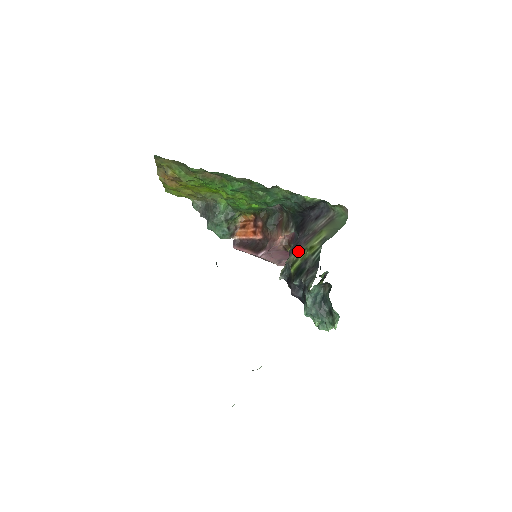
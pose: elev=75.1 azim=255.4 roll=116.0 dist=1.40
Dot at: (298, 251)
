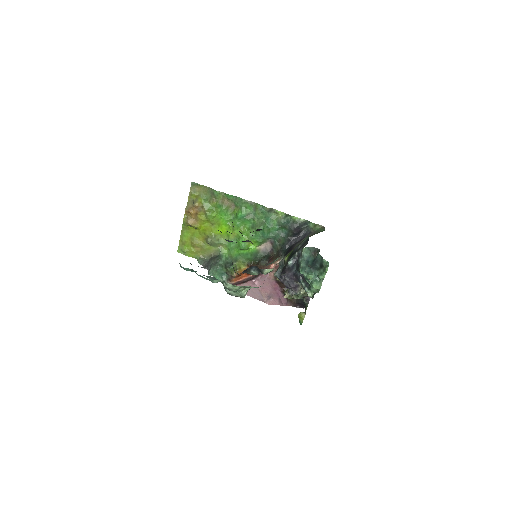
Dot at: occluded
